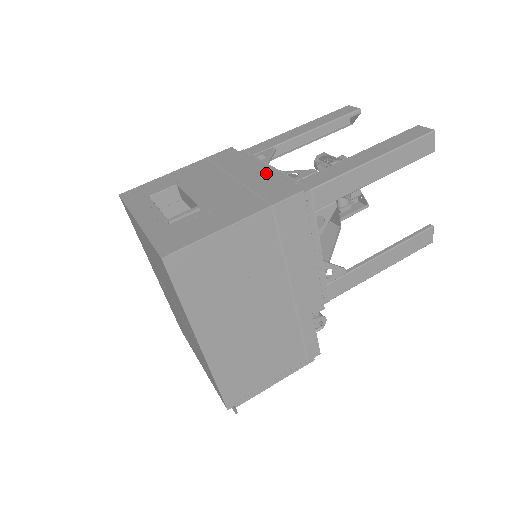
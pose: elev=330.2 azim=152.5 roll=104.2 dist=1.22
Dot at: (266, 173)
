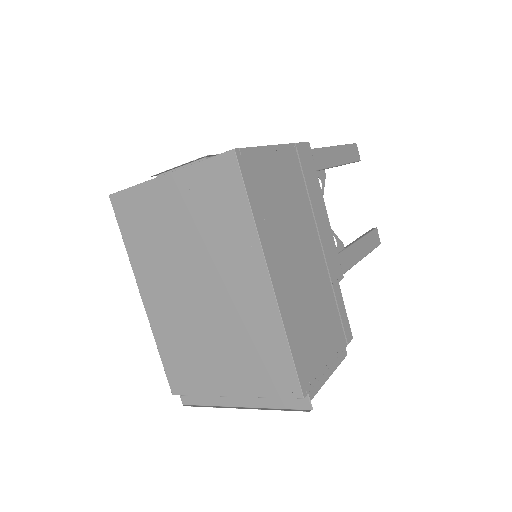
Dot at: occluded
